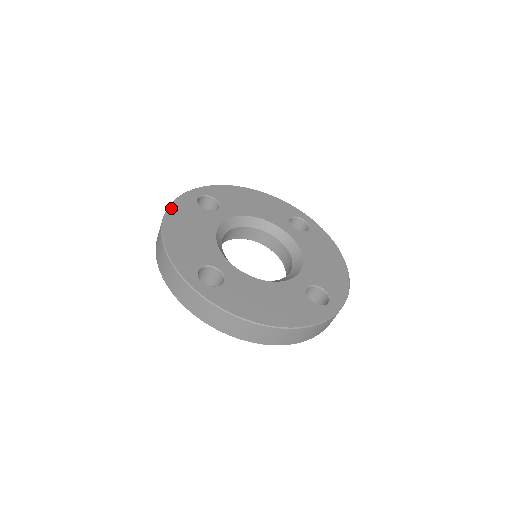
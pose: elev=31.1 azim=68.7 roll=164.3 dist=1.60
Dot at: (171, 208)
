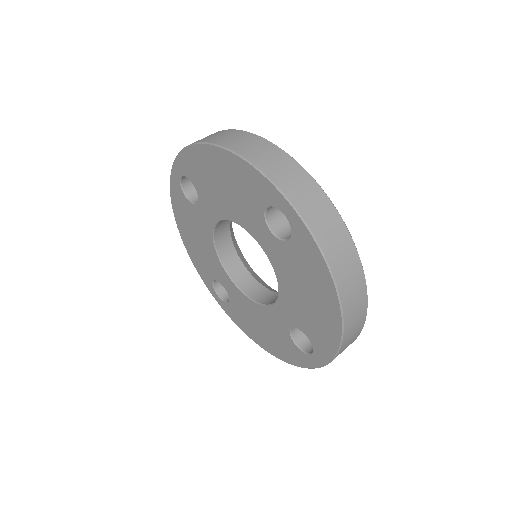
Dot at: occluded
